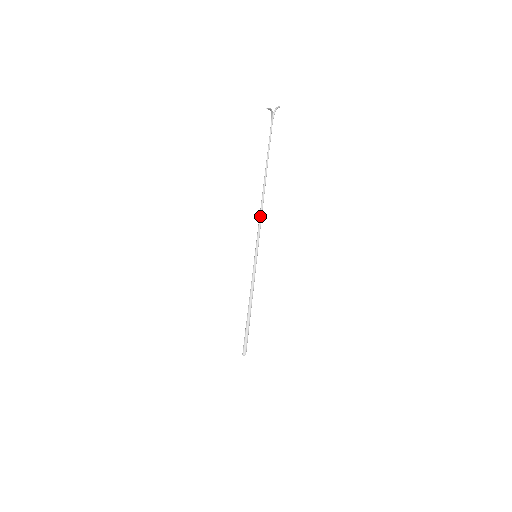
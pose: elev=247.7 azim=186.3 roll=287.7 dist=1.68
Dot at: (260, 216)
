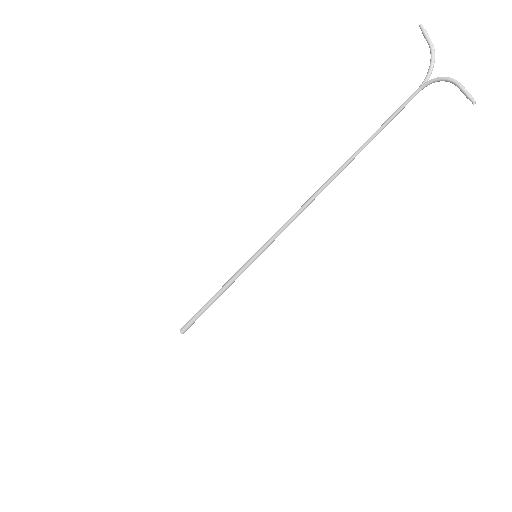
Dot at: (295, 218)
